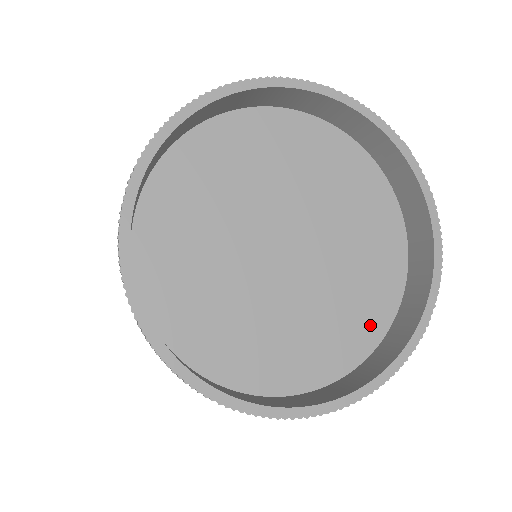
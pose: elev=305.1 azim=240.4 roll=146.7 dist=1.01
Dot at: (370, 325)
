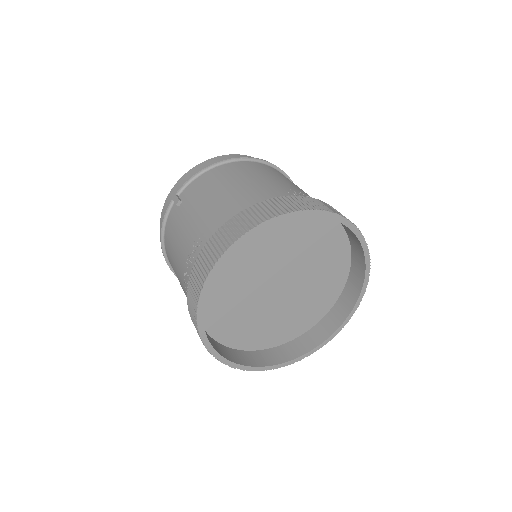
Dot at: (336, 286)
